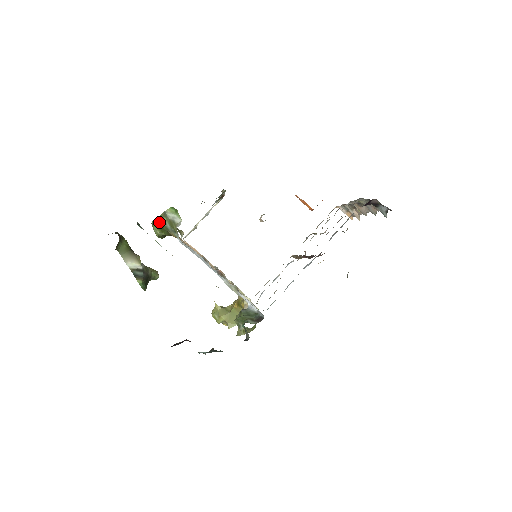
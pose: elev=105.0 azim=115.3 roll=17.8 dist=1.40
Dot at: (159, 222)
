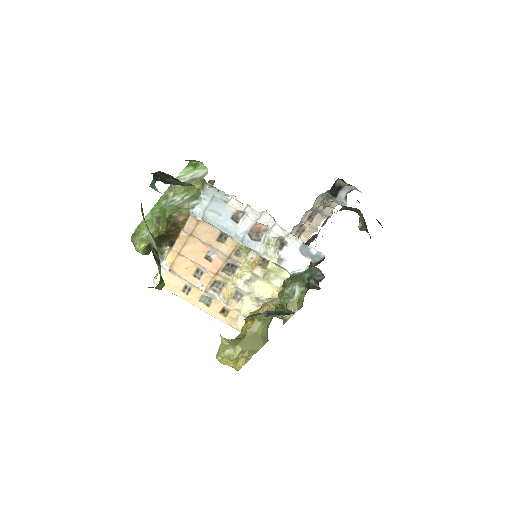
Dot at: (156, 211)
